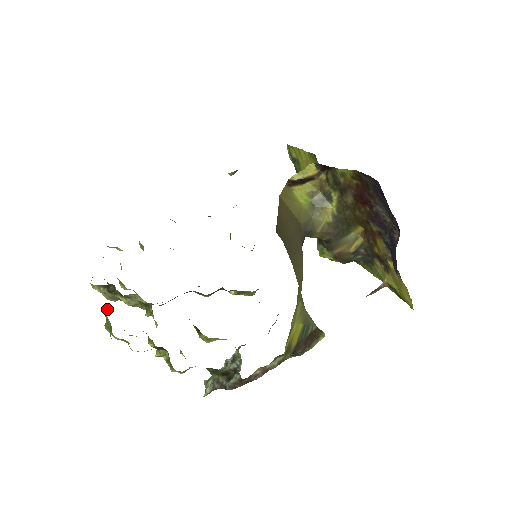
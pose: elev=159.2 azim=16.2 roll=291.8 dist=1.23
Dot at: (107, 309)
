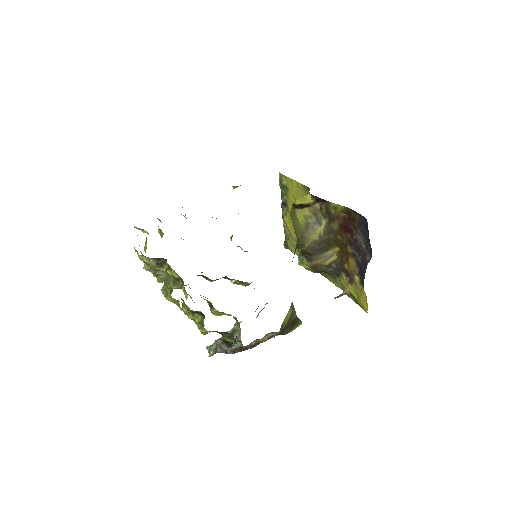
Dot at: (169, 276)
